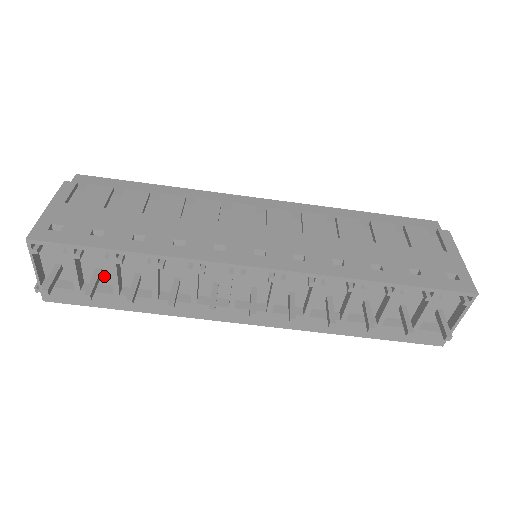
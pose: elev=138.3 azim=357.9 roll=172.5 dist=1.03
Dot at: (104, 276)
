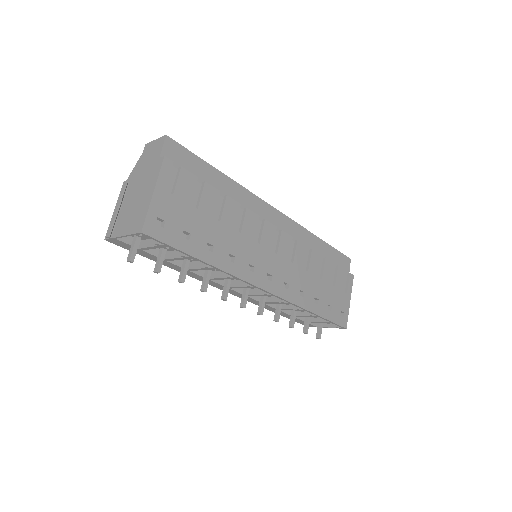
Dot at: occluded
